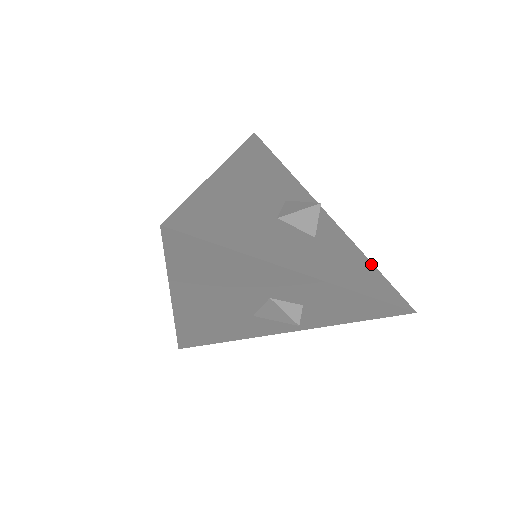
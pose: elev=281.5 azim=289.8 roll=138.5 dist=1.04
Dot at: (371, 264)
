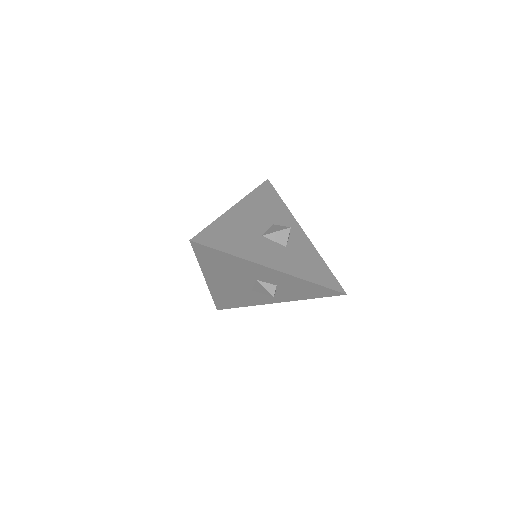
Dot at: (325, 264)
